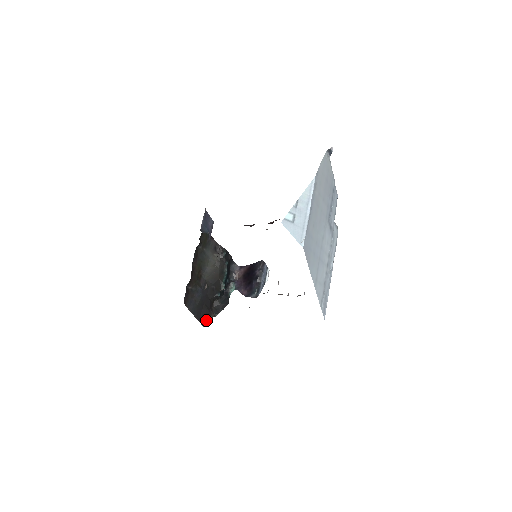
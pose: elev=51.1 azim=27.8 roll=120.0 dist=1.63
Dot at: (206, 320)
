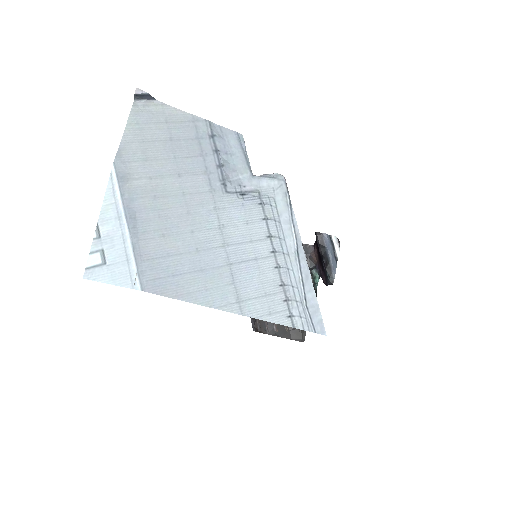
Dot at: (301, 333)
